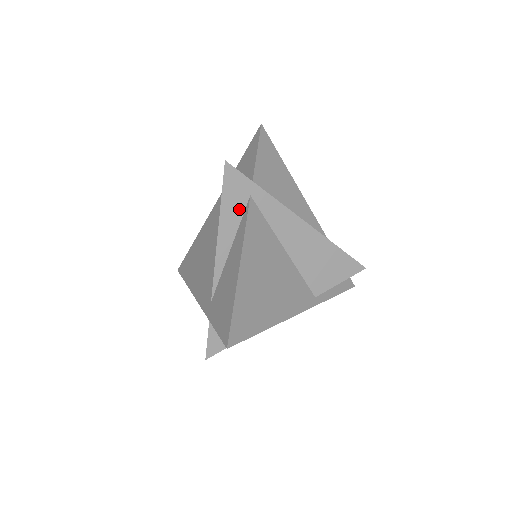
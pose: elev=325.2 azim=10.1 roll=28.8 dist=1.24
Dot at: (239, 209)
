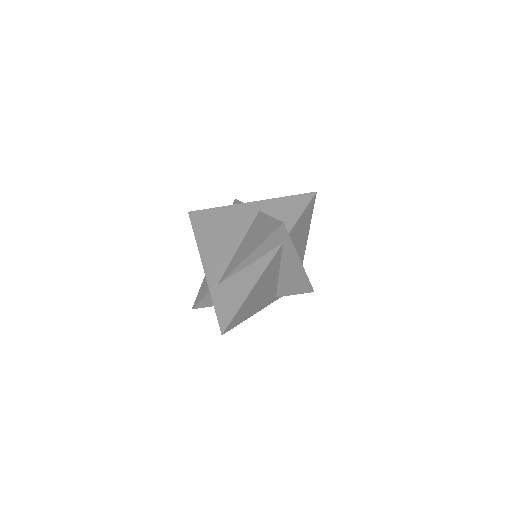
Dot at: (271, 247)
